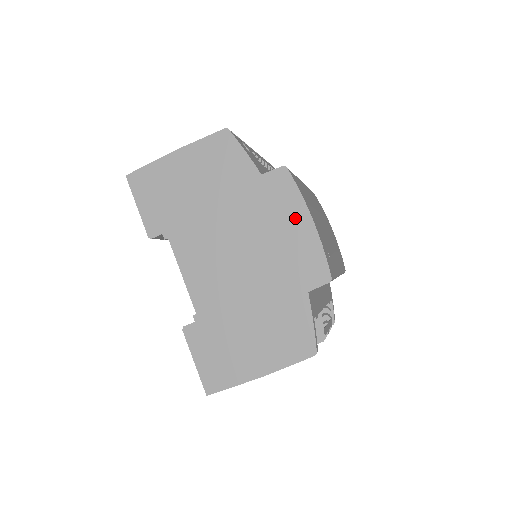
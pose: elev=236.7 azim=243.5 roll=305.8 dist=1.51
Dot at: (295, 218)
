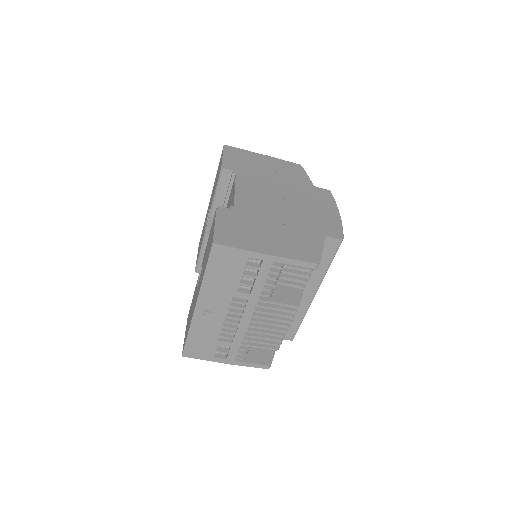
Dot at: (328, 208)
